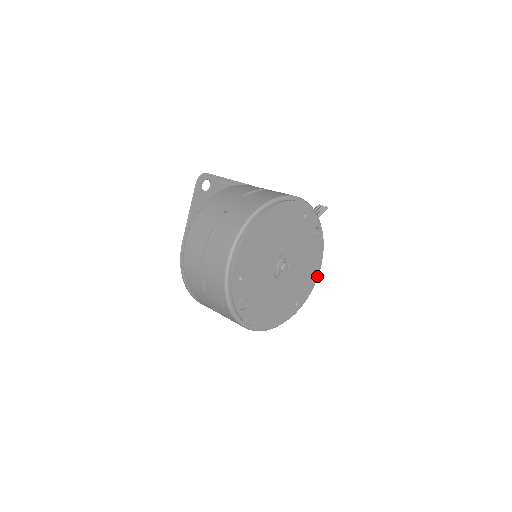
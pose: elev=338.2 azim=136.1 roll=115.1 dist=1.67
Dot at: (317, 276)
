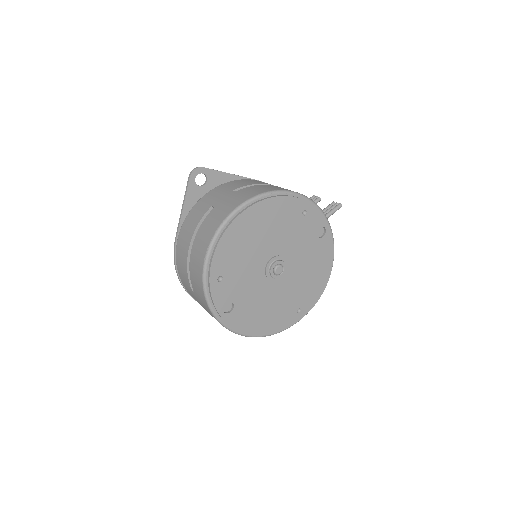
Dot at: (327, 281)
